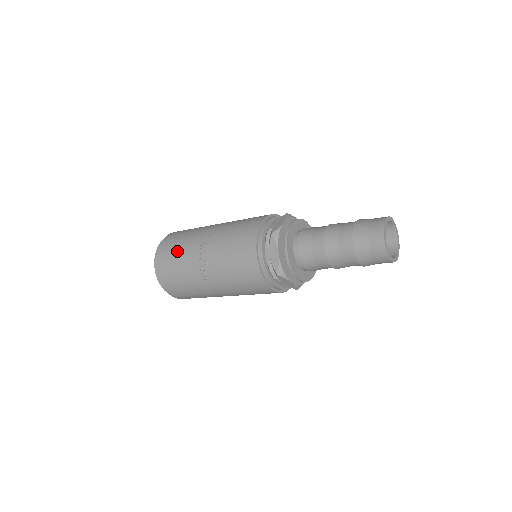
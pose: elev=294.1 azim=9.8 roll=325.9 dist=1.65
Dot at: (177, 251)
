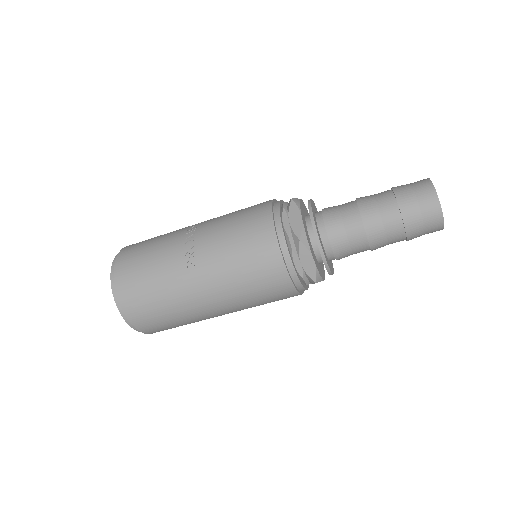
Dot at: (152, 243)
